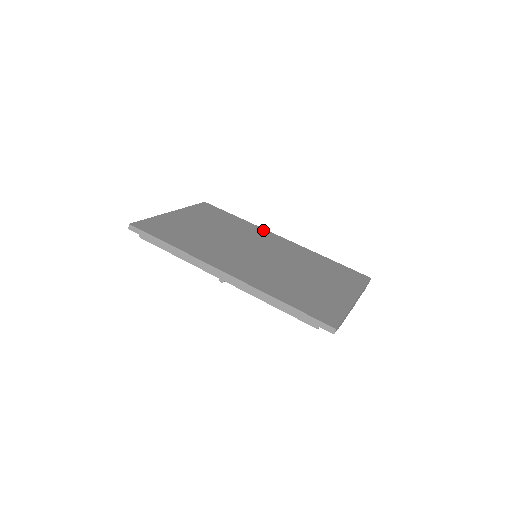
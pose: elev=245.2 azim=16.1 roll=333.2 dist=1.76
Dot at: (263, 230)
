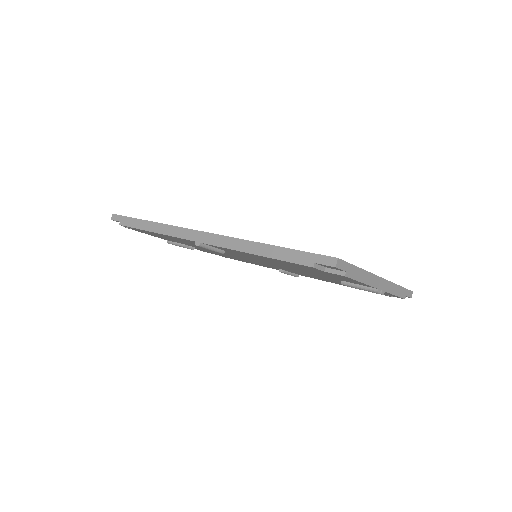
Dot at: occluded
